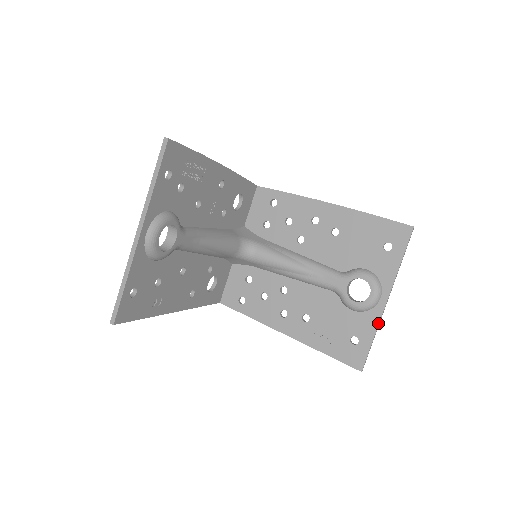
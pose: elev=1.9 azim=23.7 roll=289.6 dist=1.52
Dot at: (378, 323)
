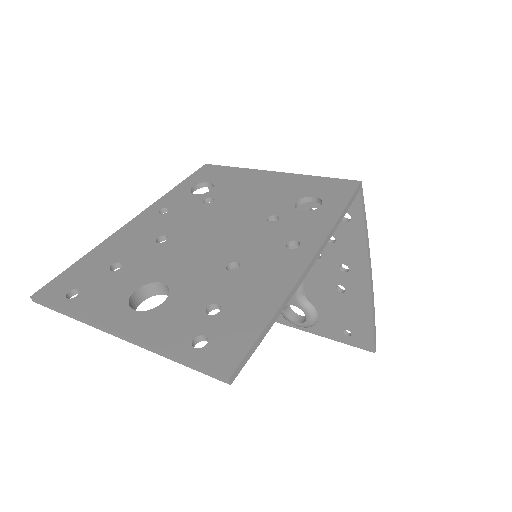
Dot at: (280, 323)
